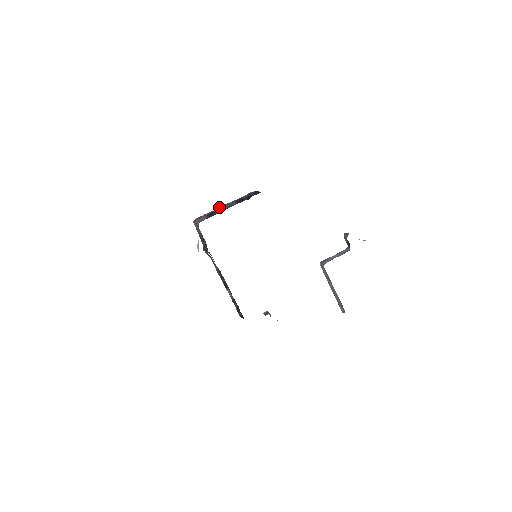
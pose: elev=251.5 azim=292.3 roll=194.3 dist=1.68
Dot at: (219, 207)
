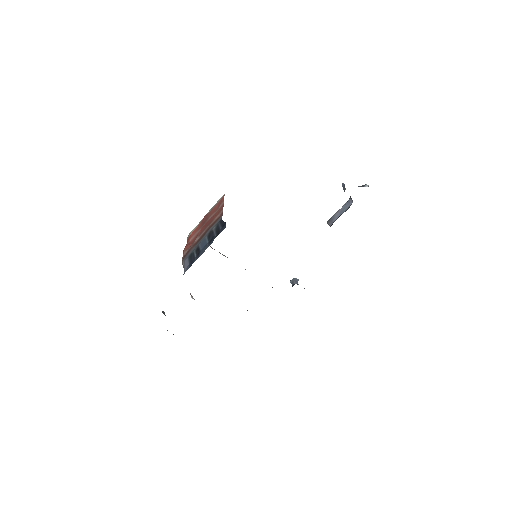
Dot at: (199, 233)
